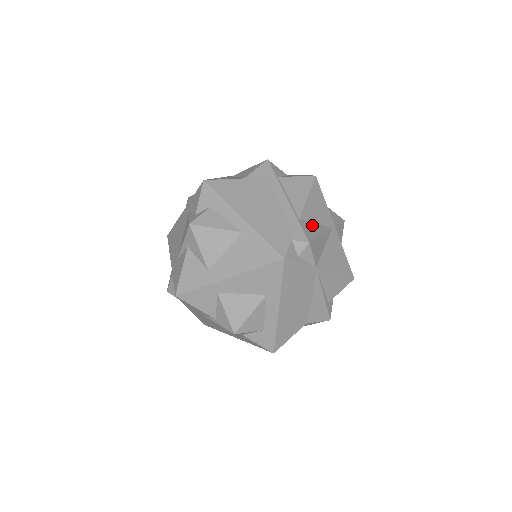
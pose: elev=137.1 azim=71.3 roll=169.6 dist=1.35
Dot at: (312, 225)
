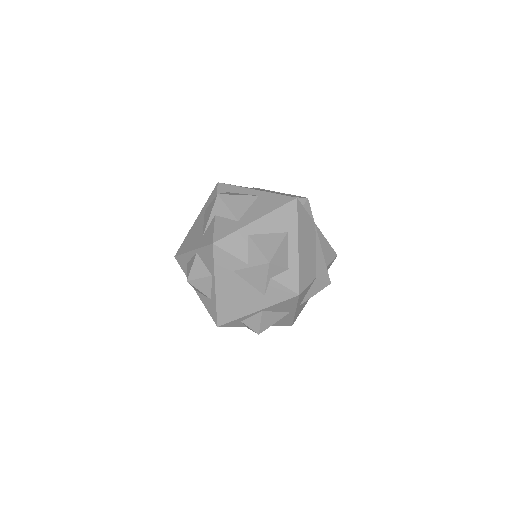
Dot at: occluded
